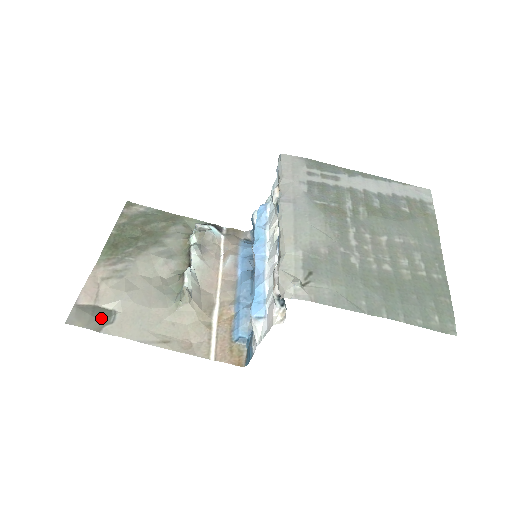
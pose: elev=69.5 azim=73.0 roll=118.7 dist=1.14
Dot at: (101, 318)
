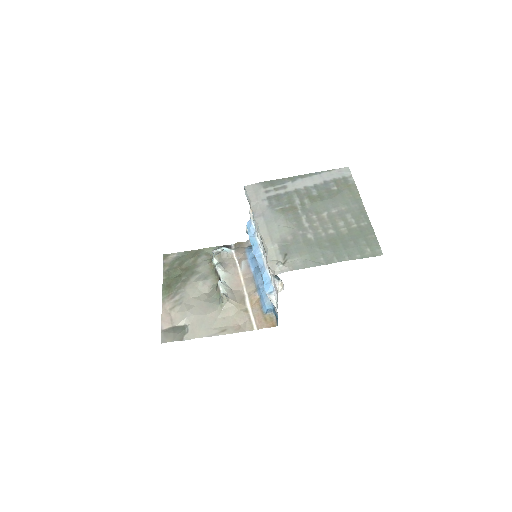
Dot at: (180, 332)
